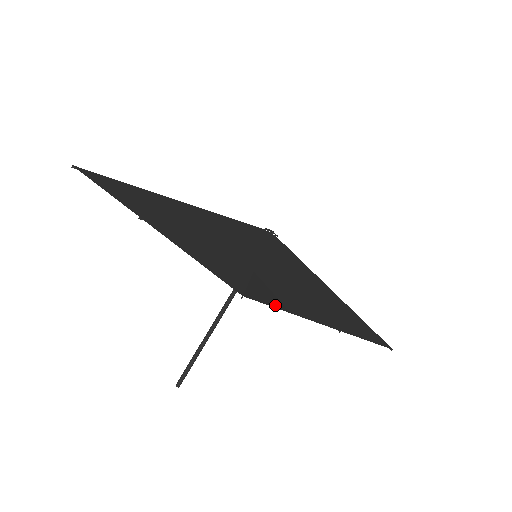
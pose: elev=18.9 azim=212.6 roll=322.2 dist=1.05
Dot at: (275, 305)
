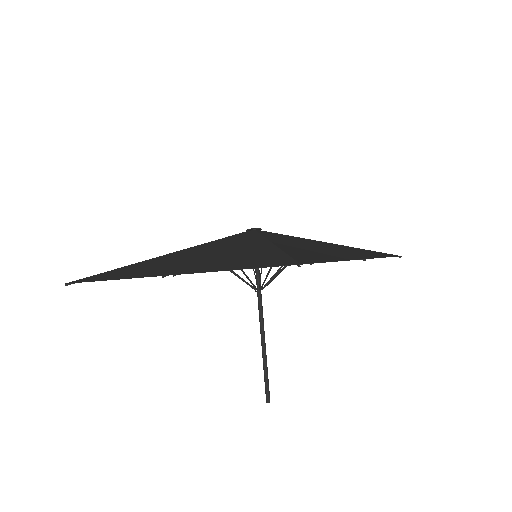
Dot at: (319, 261)
